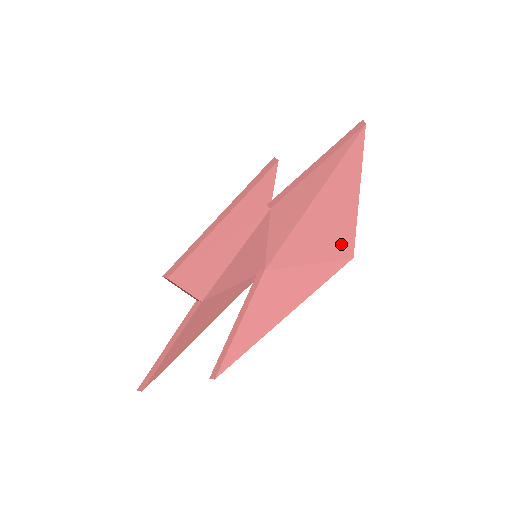
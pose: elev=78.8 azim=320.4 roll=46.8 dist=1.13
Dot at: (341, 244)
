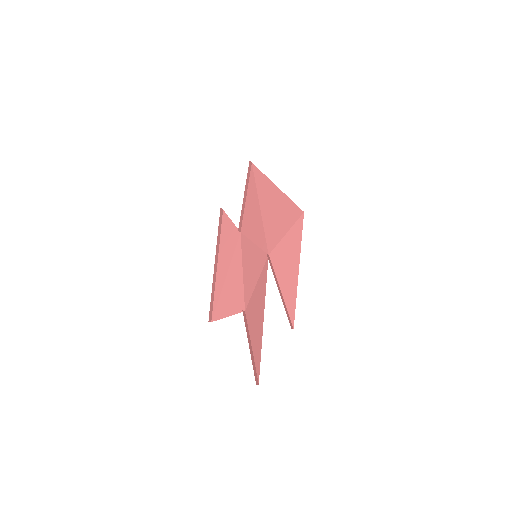
Dot at: (293, 212)
